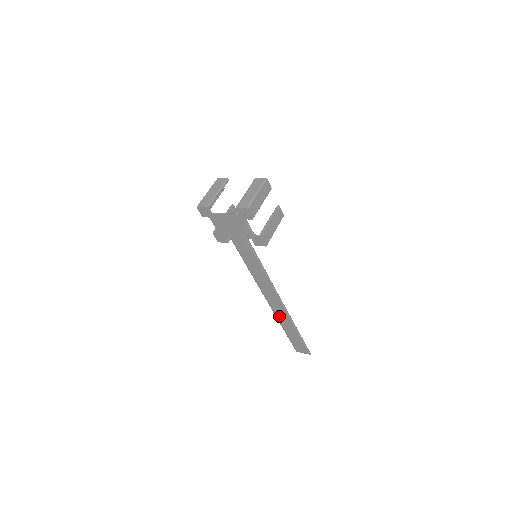
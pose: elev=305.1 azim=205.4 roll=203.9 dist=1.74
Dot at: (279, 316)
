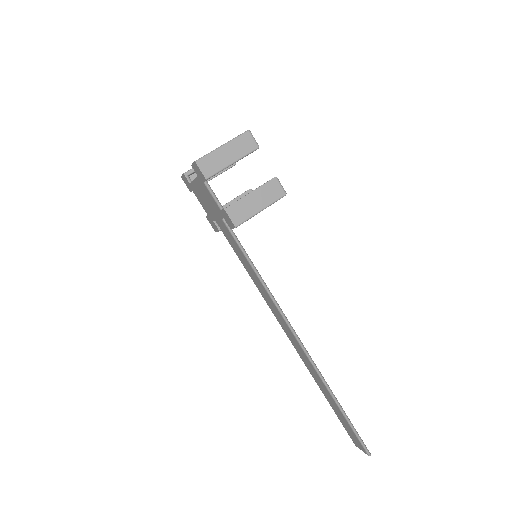
Dot at: (309, 367)
